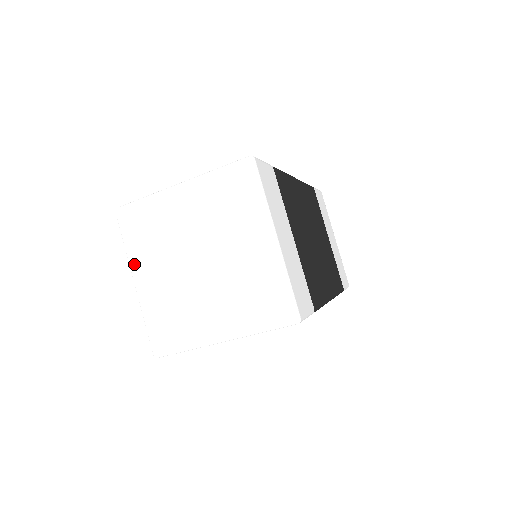
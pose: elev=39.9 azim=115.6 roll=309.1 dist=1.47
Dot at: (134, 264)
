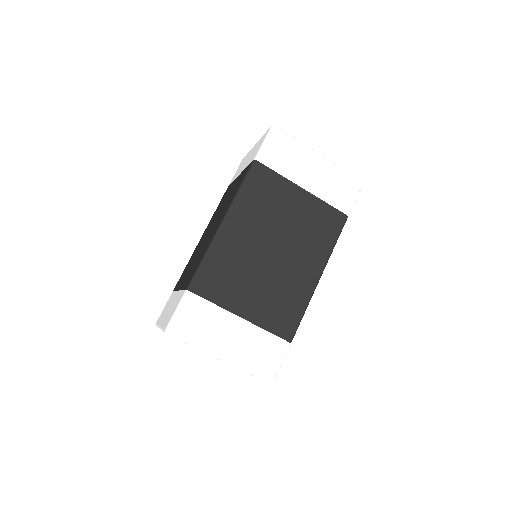
Dot at: occluded
